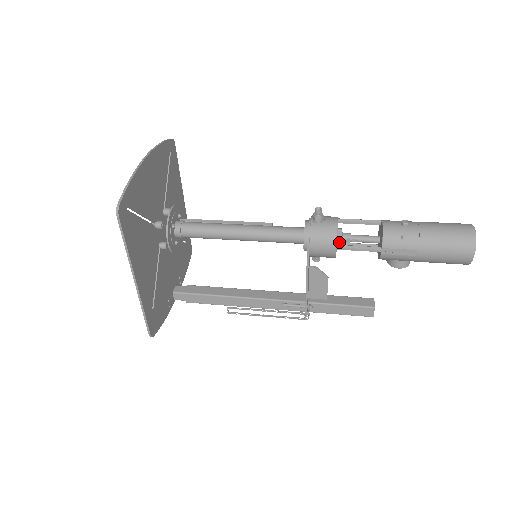
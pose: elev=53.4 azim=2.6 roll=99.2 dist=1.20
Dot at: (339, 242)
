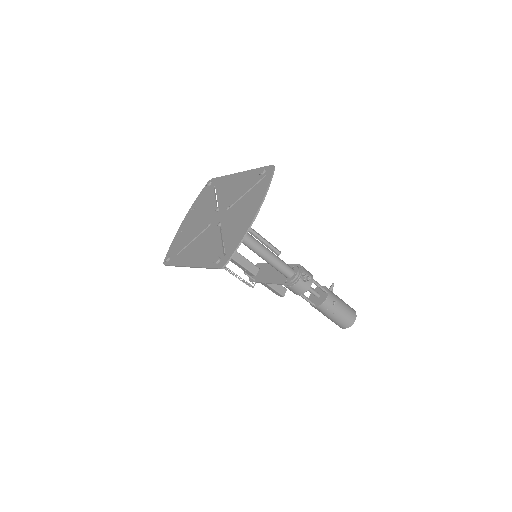
Dot at: occluded
